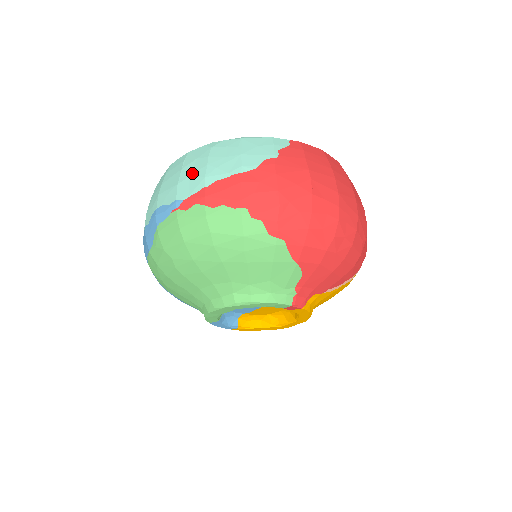
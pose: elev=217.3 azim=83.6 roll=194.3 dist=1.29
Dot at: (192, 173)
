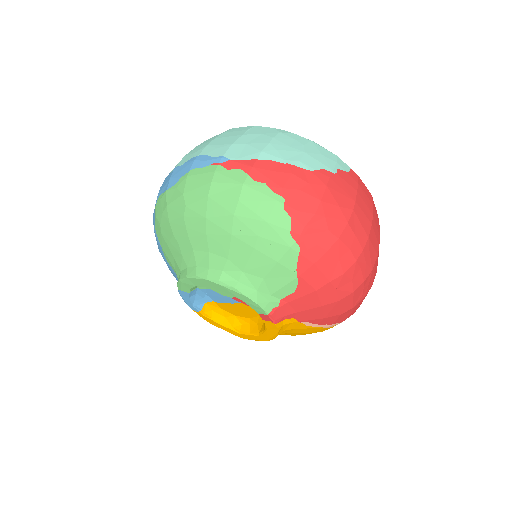
Dot at: (251, 142)
